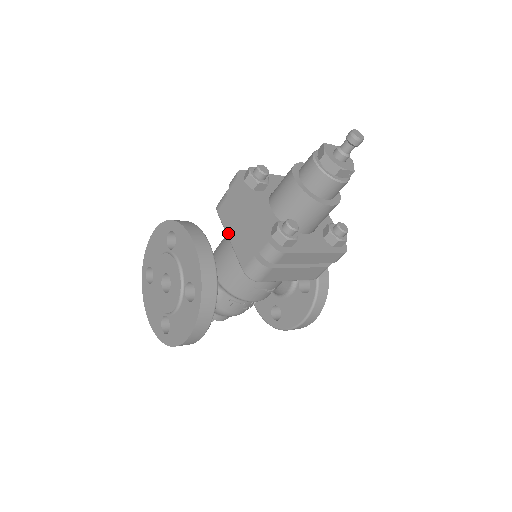
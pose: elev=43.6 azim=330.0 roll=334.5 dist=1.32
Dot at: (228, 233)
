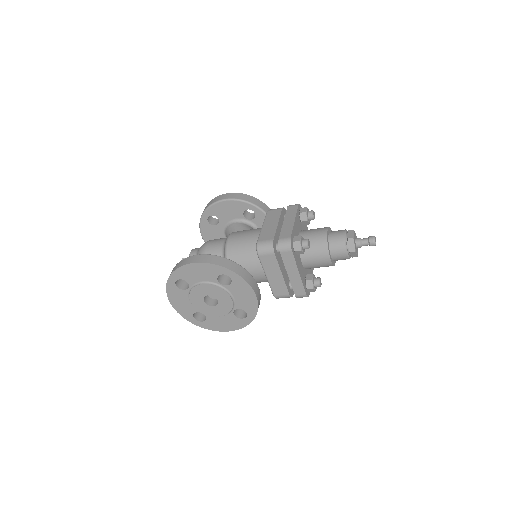
Dot at: (267, 273)
